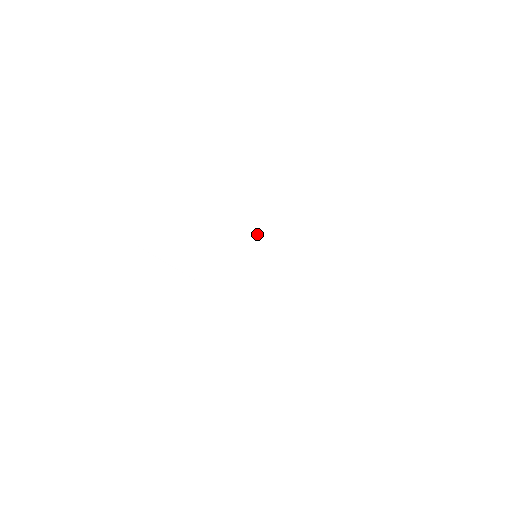
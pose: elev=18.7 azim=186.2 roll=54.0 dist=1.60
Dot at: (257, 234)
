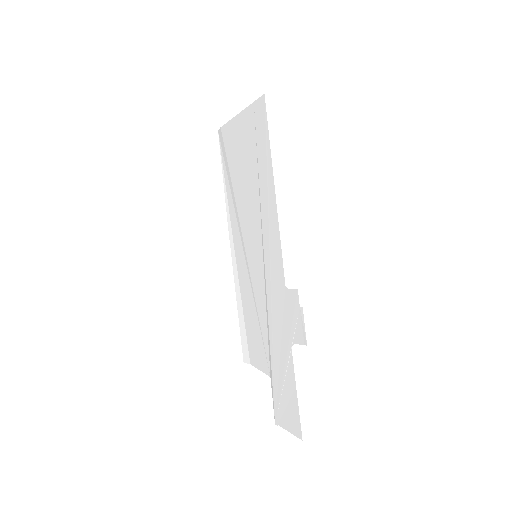
Dot at: (265, 240)
